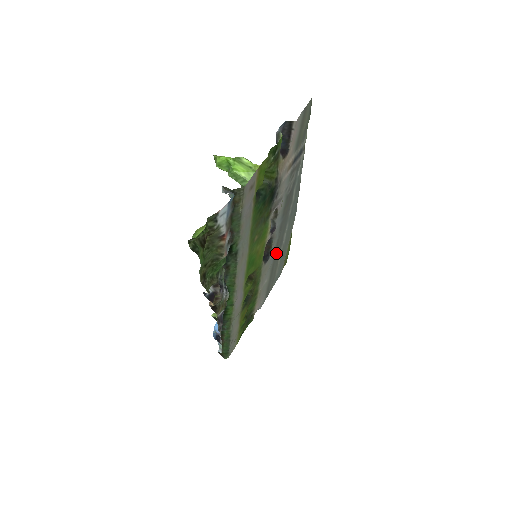
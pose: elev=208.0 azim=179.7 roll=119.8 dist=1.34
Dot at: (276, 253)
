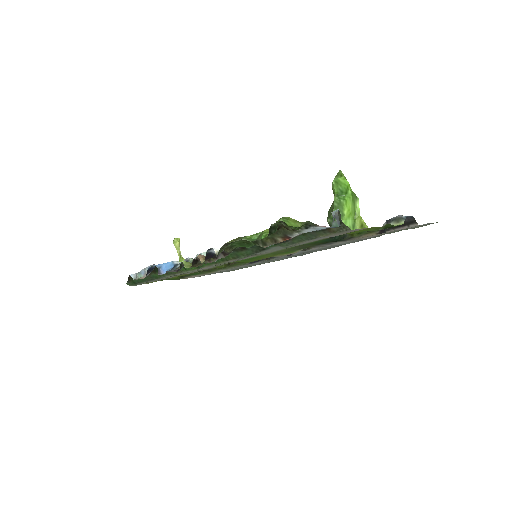
Dot at: occluded
